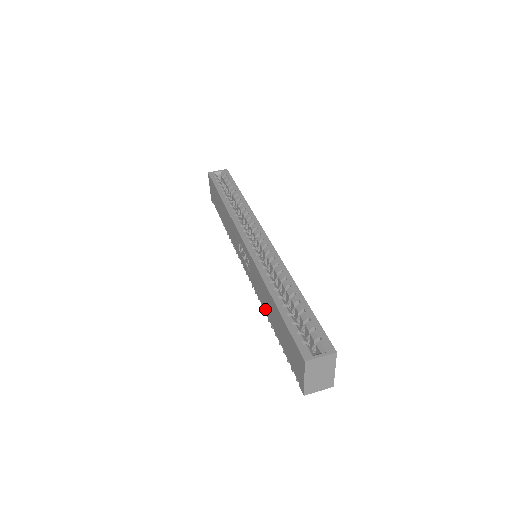
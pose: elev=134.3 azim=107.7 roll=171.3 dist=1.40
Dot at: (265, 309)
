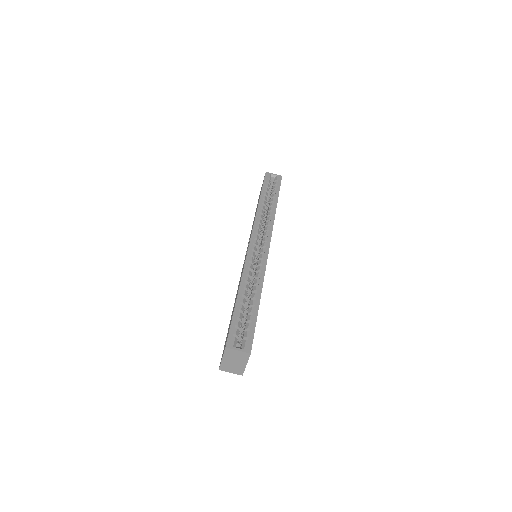
Dot at: (235, 298)
